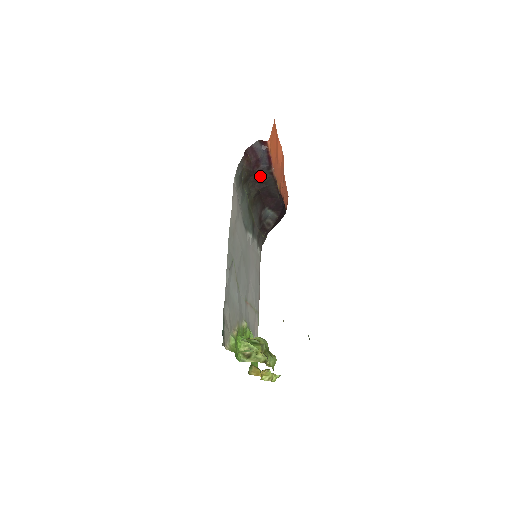
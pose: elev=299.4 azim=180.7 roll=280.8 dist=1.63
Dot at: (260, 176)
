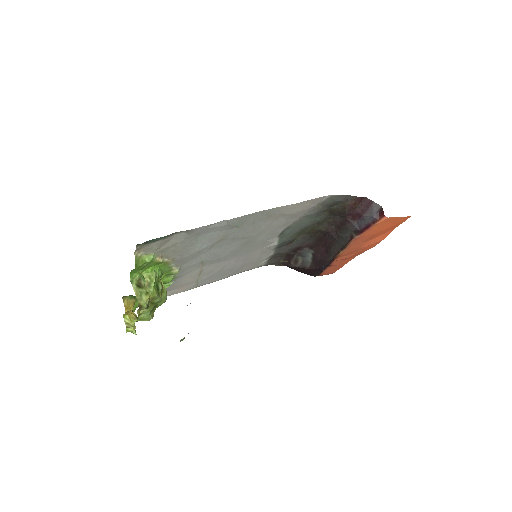
Dot at: (344, 226)
